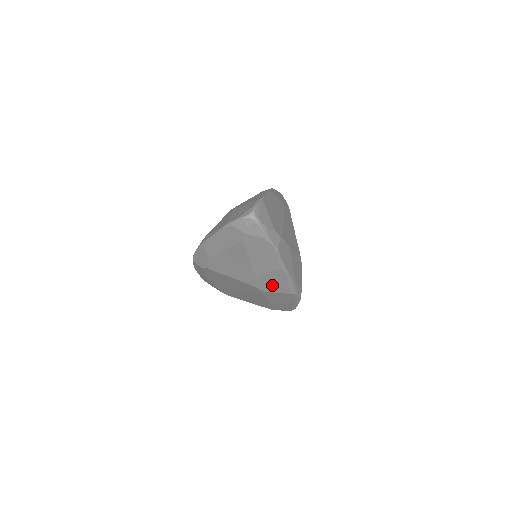
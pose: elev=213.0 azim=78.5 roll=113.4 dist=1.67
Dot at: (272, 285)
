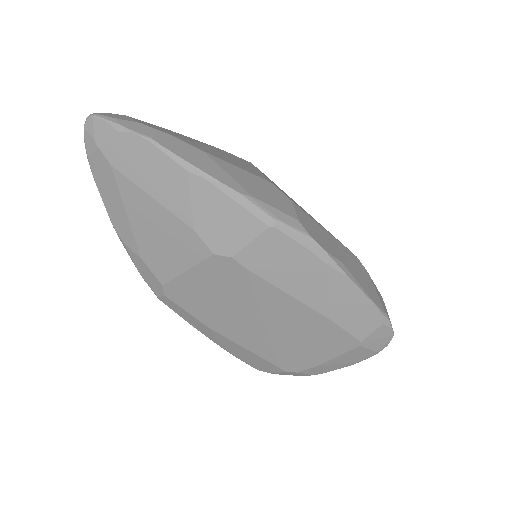
Dot at: (225, 228)
